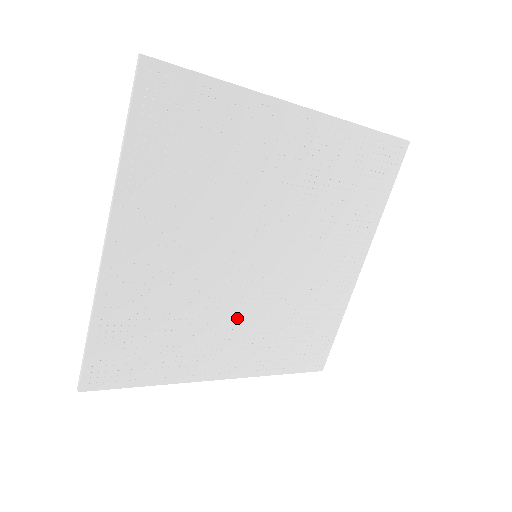
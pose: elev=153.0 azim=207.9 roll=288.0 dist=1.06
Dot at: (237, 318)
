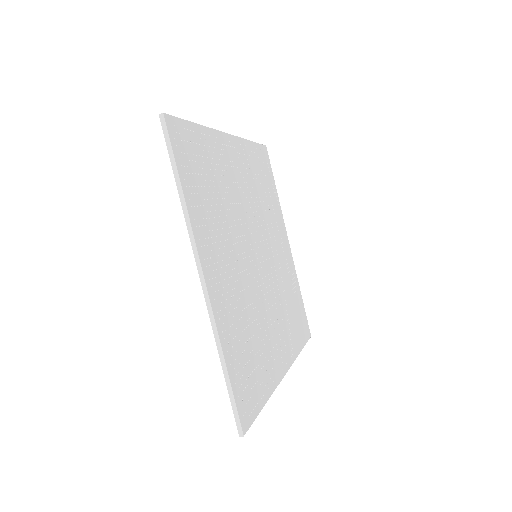
Dot at: (271, 312)
